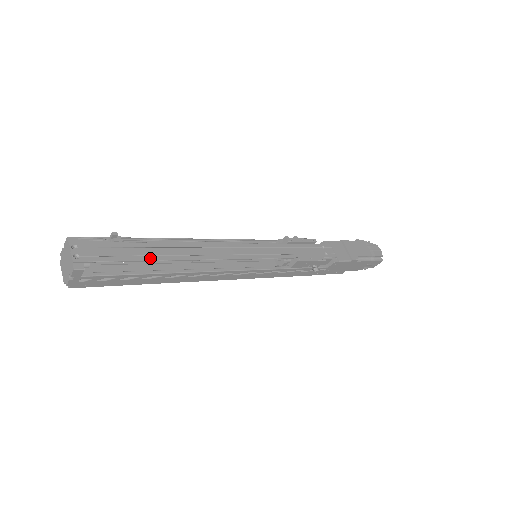
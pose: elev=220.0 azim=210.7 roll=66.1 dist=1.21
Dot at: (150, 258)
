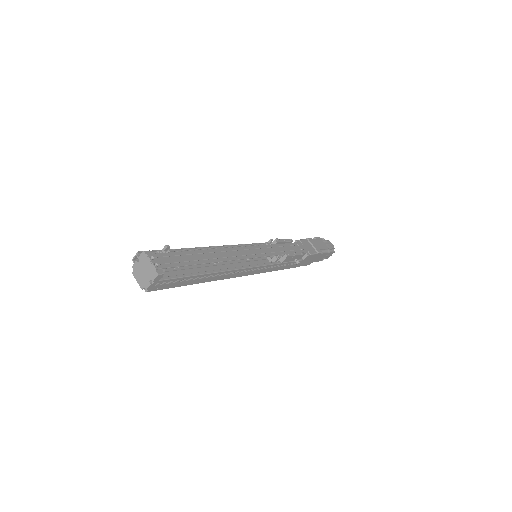
Dot at: (200, 262)
